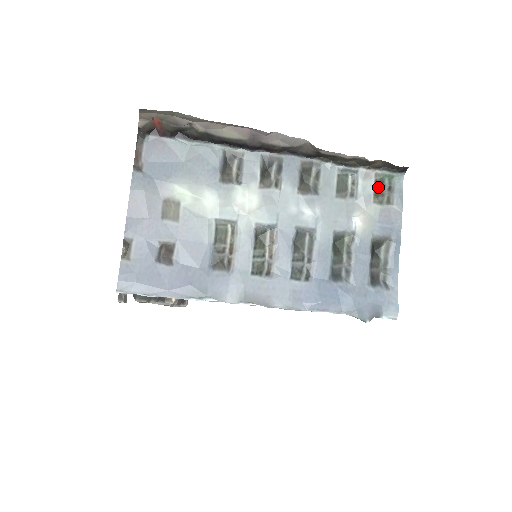
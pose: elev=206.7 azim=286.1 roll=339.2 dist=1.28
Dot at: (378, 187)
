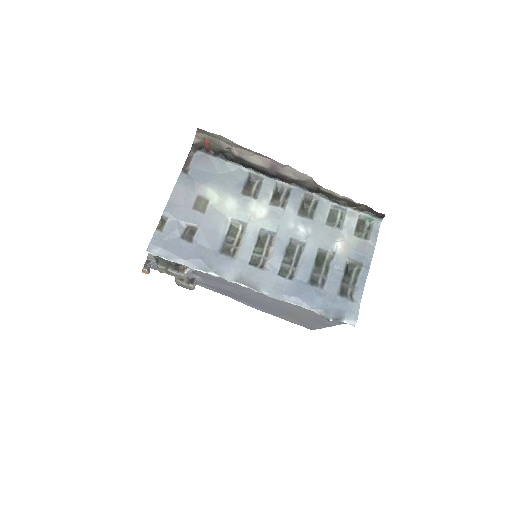
Dot at: (360, 225)
